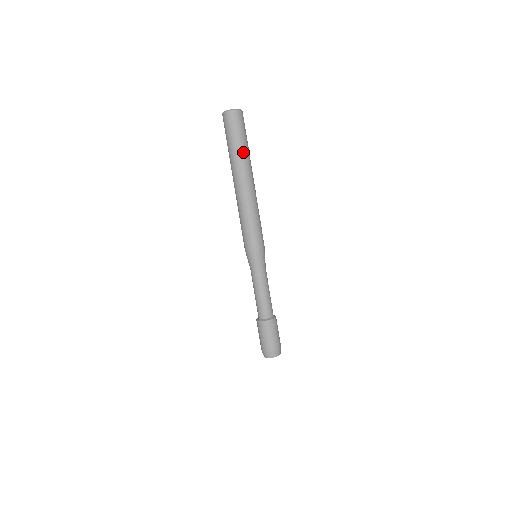
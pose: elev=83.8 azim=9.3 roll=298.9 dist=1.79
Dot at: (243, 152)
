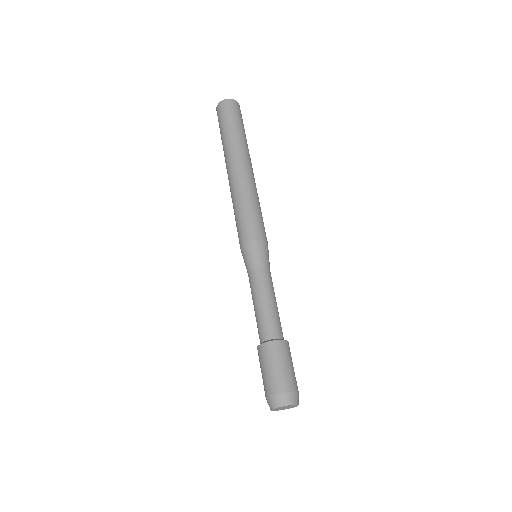
Dot at: (228, 138)
